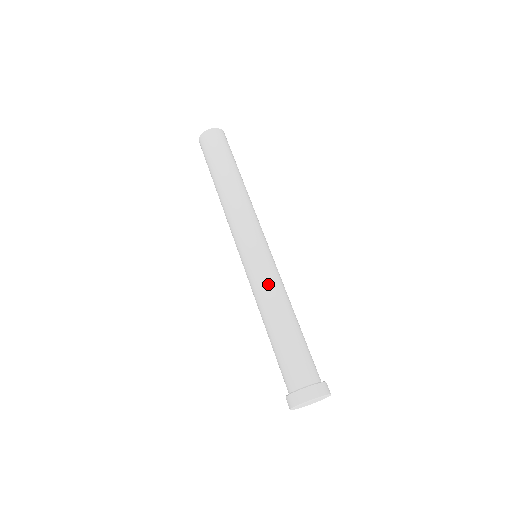
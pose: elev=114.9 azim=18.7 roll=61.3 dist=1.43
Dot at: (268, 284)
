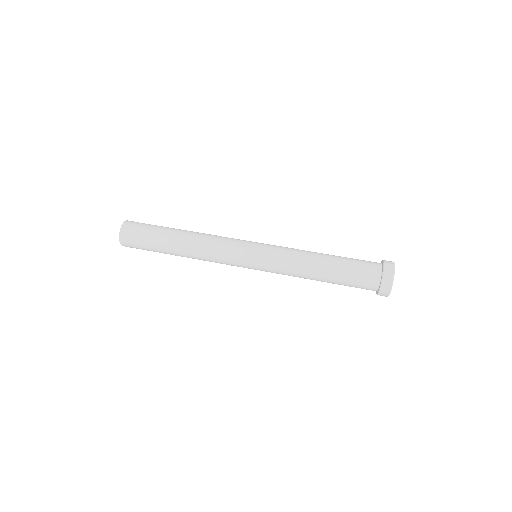
Dot at: (288, 261)
